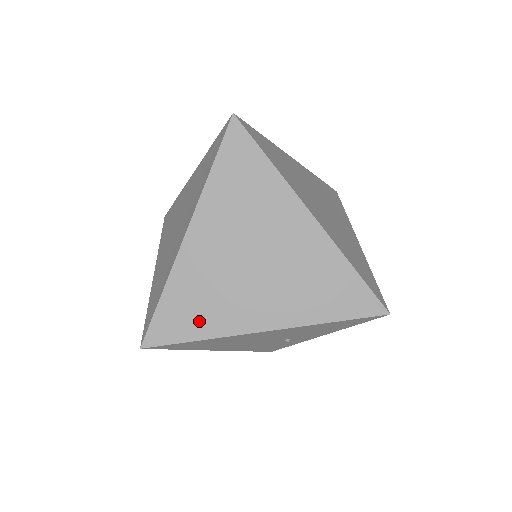
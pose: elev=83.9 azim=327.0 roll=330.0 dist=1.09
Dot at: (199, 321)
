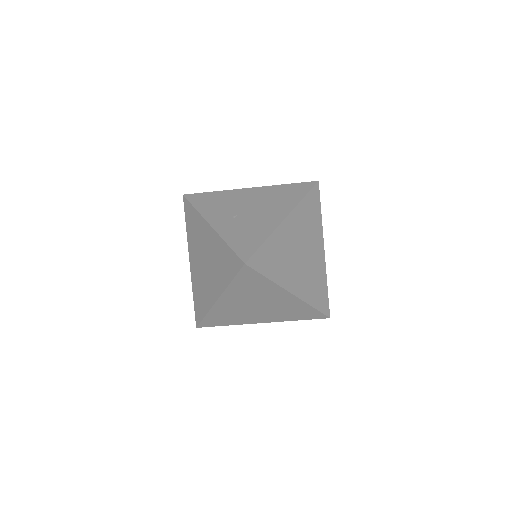
Dot at: (227, 321)
